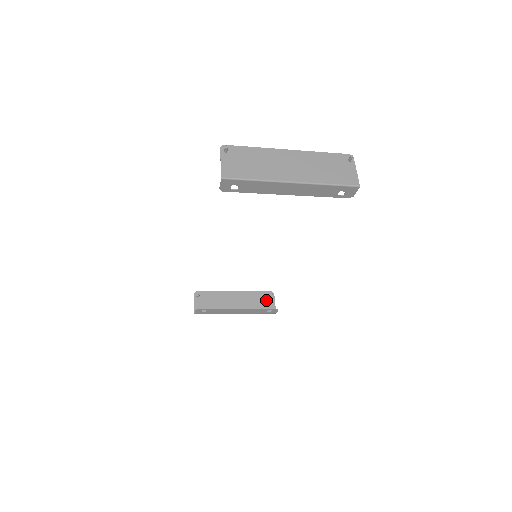
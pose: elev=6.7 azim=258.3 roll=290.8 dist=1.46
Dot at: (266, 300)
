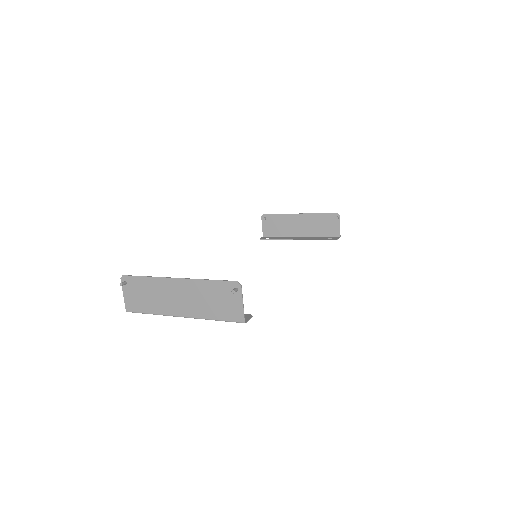
Dot at: (330, 223)
